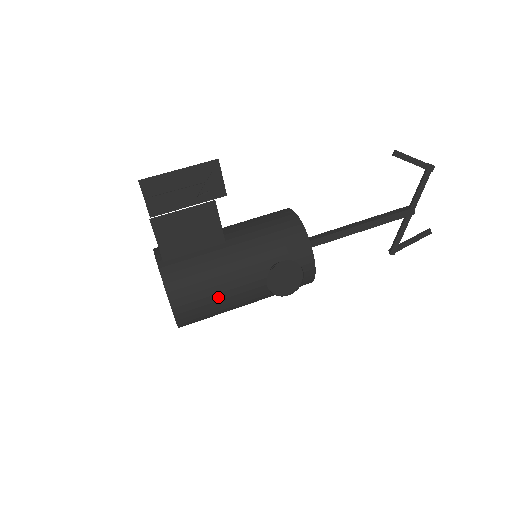
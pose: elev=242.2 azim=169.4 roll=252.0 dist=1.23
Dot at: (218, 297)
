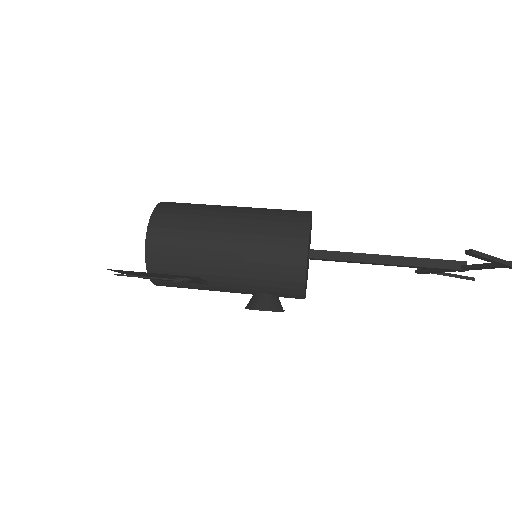
Dot at: (201, 289)
